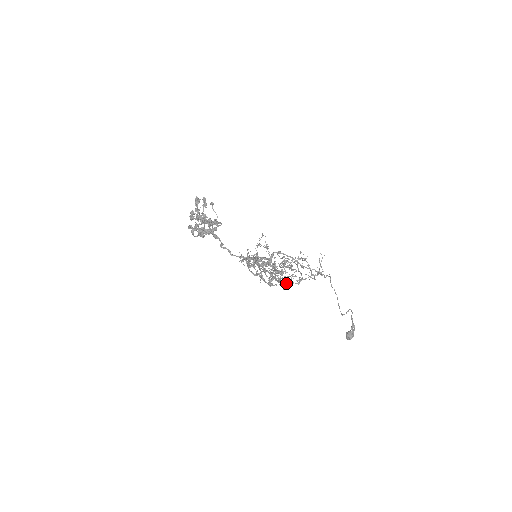
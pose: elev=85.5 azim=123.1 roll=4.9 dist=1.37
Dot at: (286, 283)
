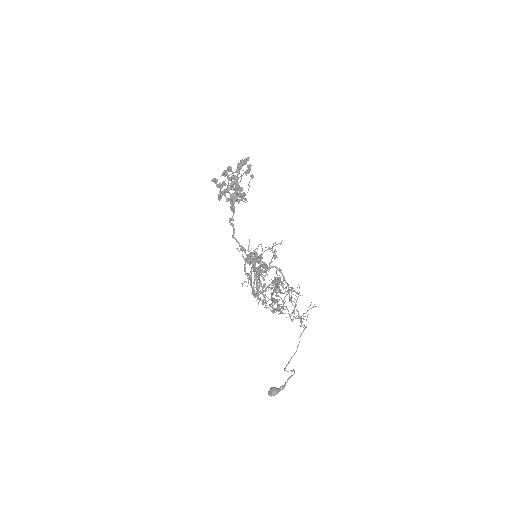
Dot at: occluded
